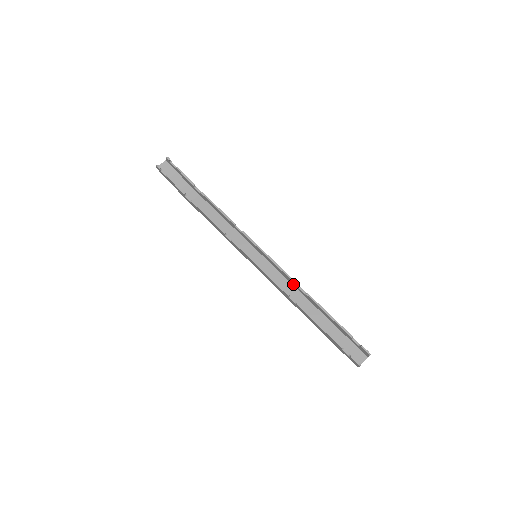
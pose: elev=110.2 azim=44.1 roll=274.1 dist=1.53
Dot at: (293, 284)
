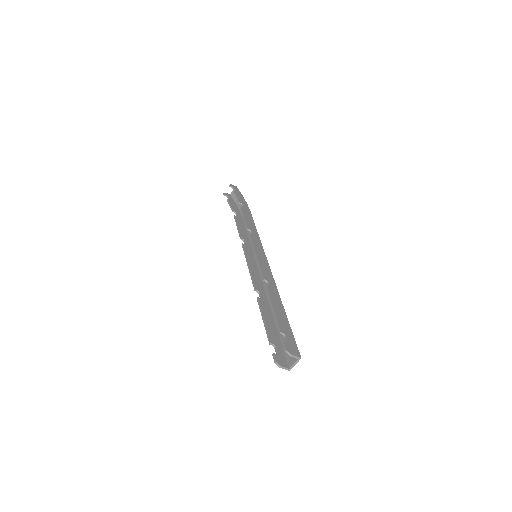
Dot at: (269, 280)
